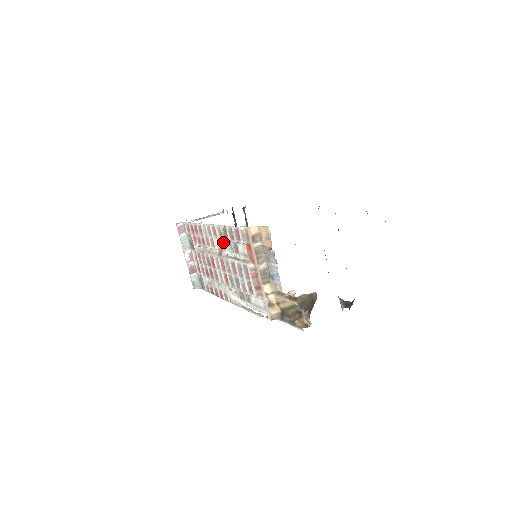
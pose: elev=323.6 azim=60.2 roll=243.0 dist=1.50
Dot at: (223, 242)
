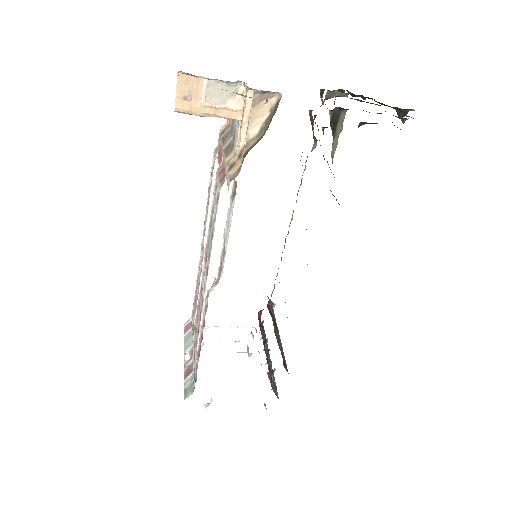
Dot at: occluded
